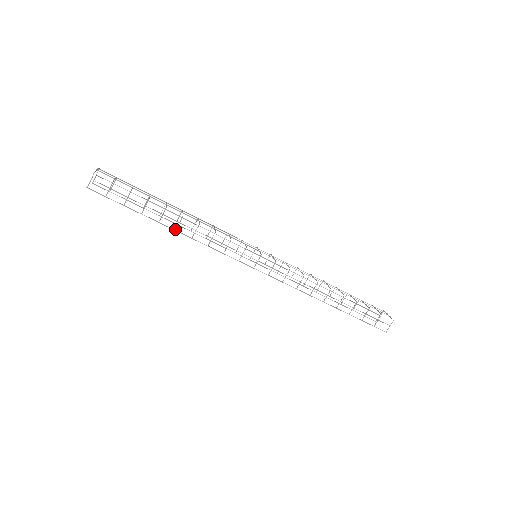
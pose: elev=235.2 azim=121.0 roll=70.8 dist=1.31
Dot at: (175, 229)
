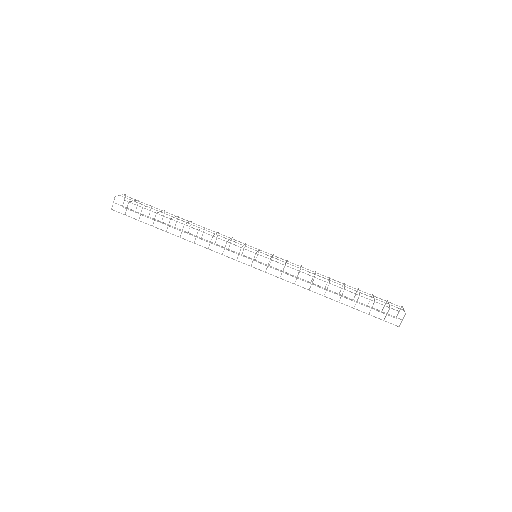
Dot at: (180, 236)
